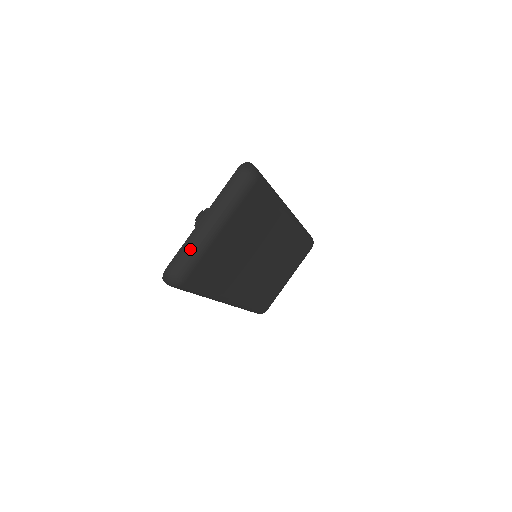
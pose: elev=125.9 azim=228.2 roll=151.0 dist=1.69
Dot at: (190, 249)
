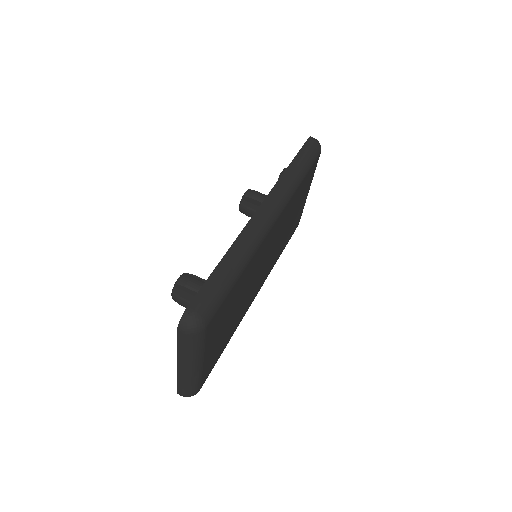
Dot at: (185, 384)
